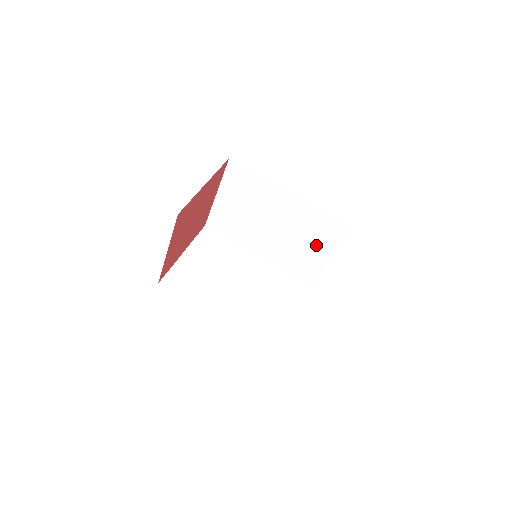
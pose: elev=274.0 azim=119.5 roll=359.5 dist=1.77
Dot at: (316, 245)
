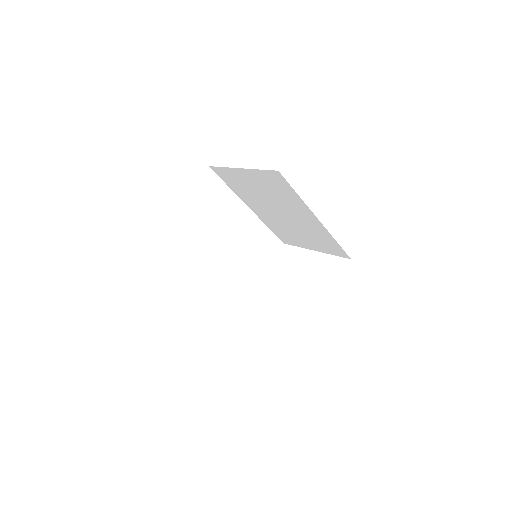
Dot at: (309, 241)
